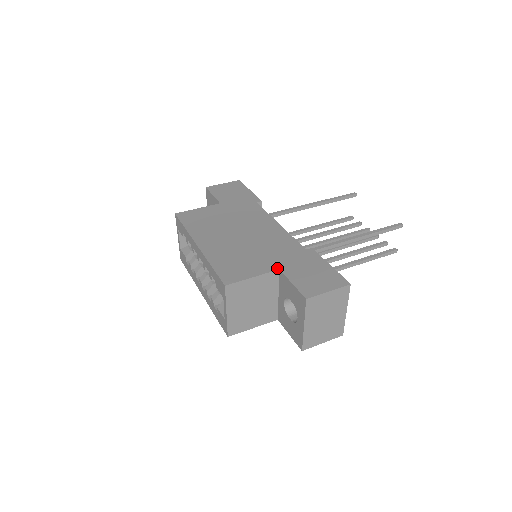
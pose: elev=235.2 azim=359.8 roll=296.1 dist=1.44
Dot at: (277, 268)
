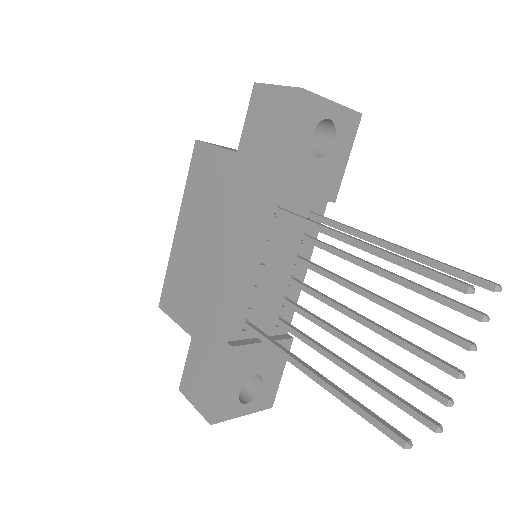
Dot at: (191, 334)
